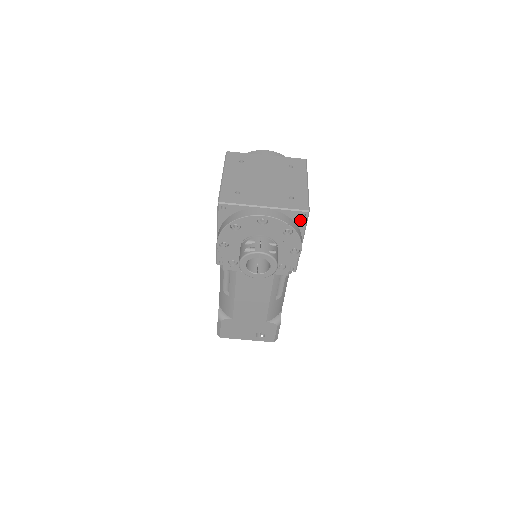
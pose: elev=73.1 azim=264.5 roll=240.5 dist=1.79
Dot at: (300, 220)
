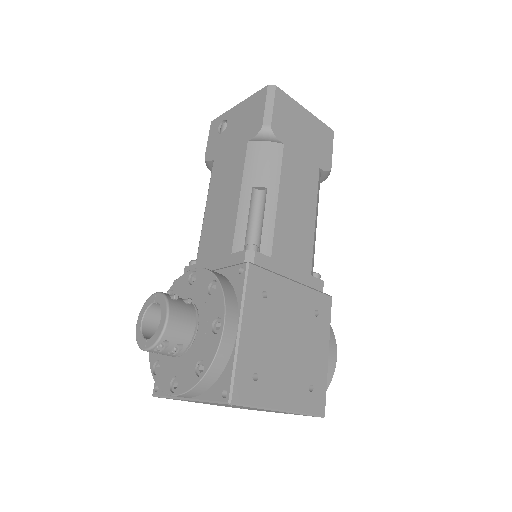
Dot at: occluded
